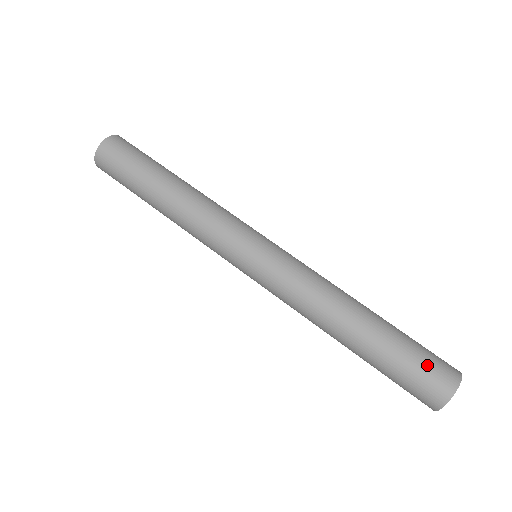
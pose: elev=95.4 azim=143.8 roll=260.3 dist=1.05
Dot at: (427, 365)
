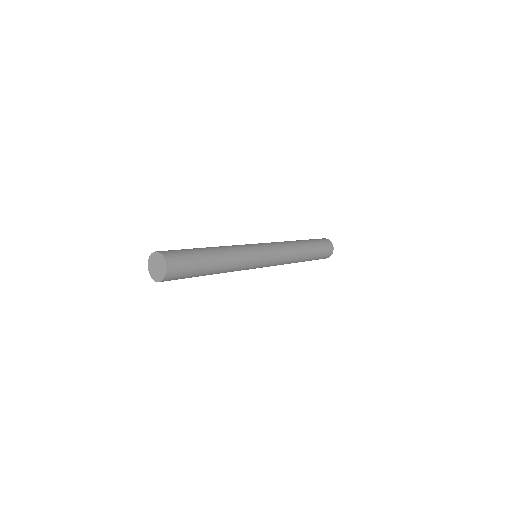
Dot at: (324, 256)
